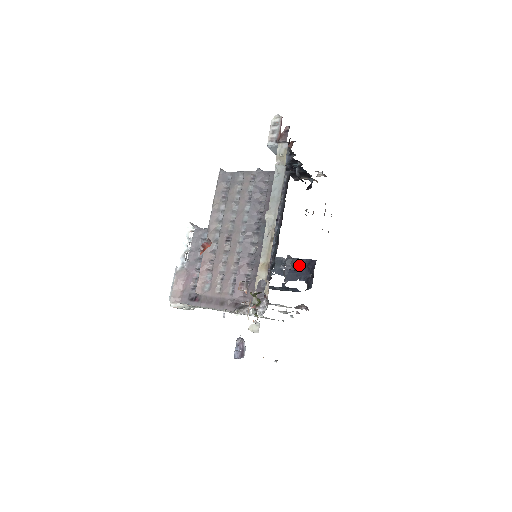
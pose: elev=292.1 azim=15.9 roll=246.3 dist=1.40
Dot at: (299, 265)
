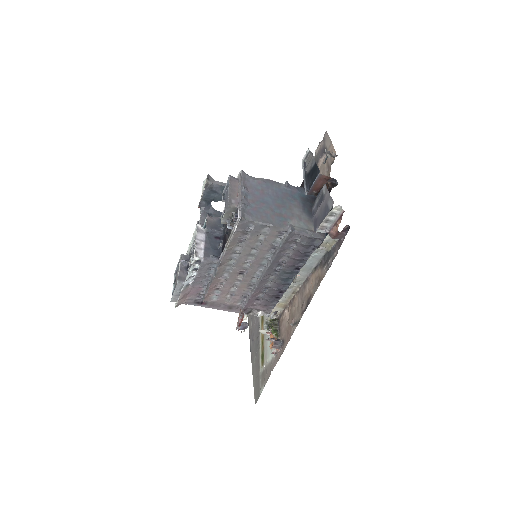
Dot at: occluded
